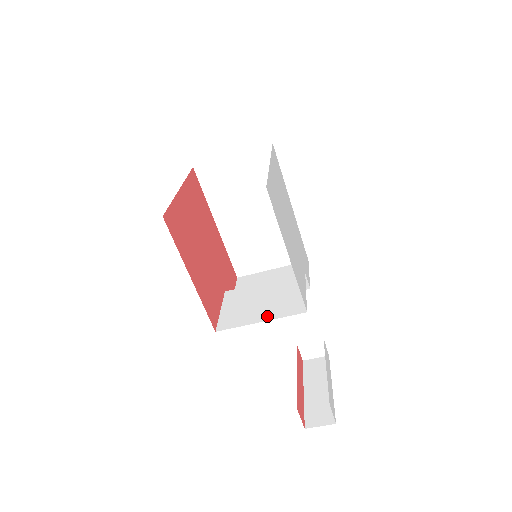
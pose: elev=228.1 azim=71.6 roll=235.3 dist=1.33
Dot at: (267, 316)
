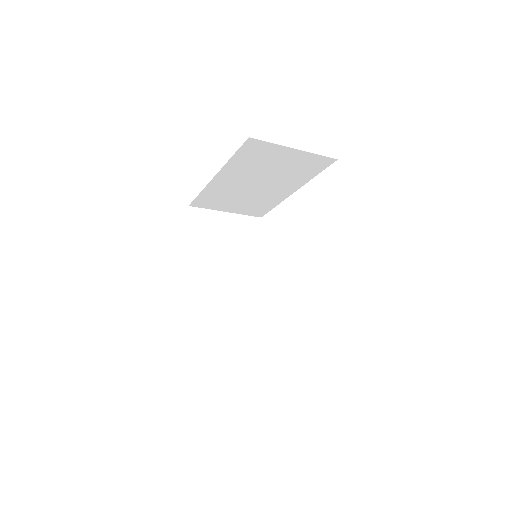
Dot at: (244, 316)
